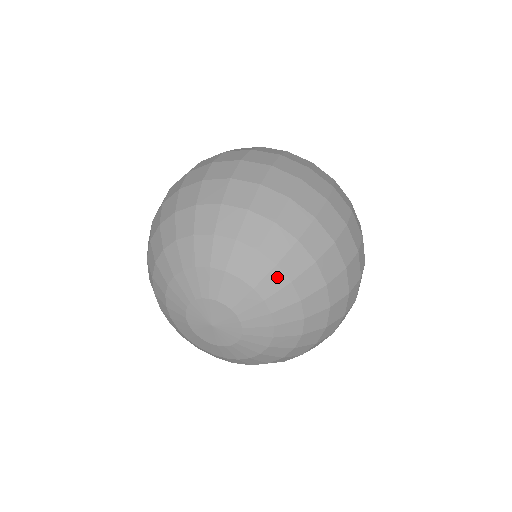
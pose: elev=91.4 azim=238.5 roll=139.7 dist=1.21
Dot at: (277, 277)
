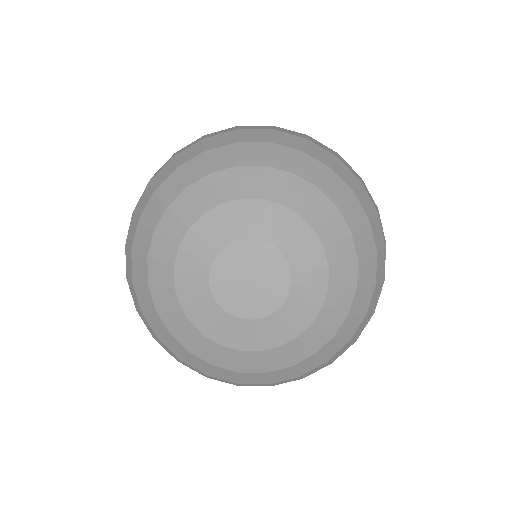
Dot at: (276, 176)
